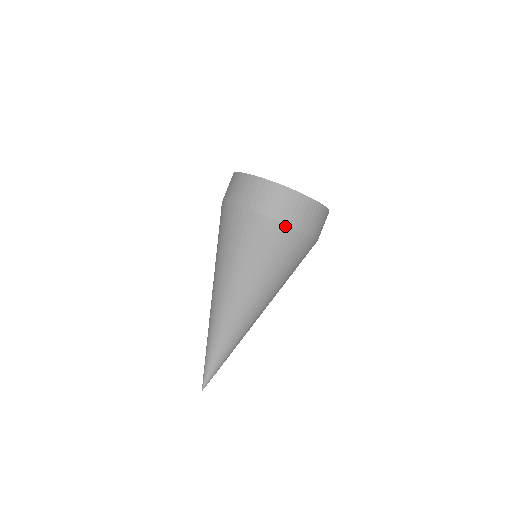
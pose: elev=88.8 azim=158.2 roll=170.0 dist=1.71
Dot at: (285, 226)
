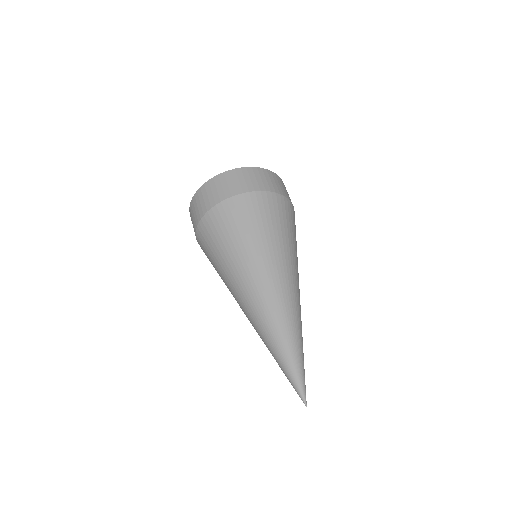
Dot at: (225, 202)
